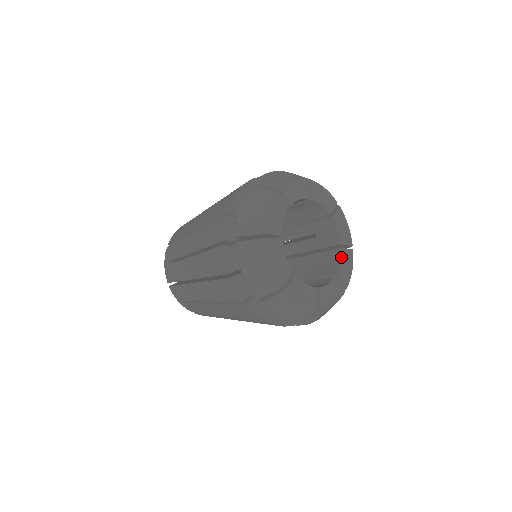
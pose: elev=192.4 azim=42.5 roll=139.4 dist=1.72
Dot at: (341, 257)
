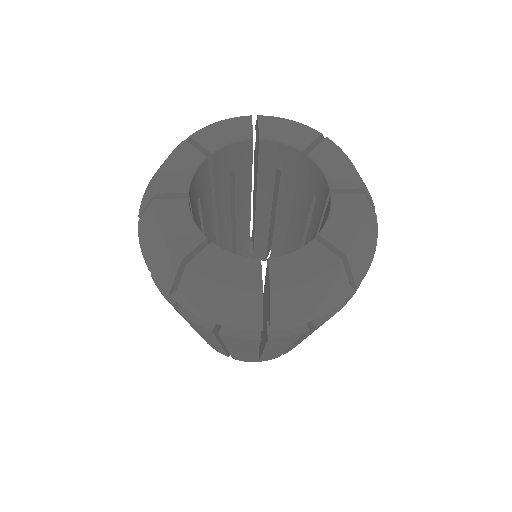
Dot at: (301, 247)
